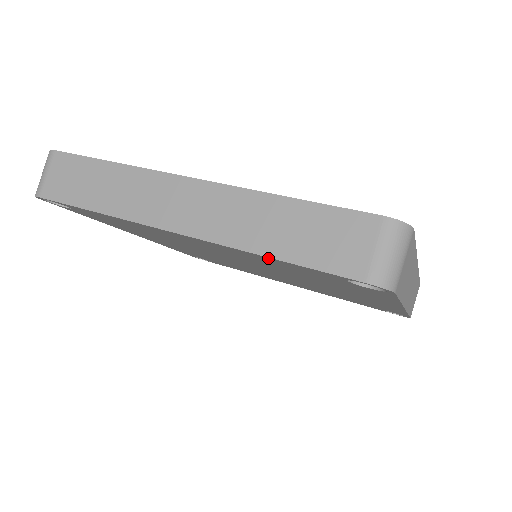
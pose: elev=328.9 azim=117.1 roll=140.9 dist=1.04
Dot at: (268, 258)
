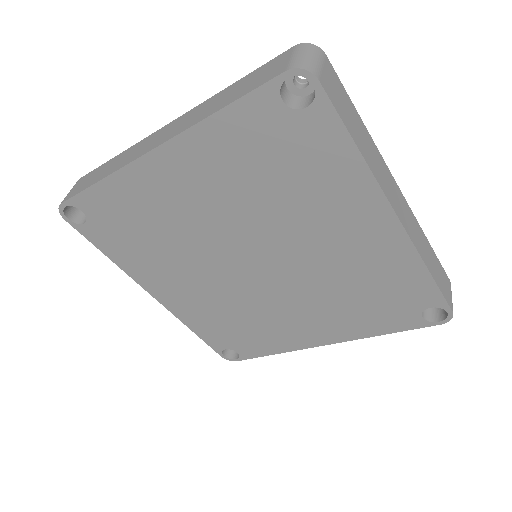
Dot at: (219, 119)
